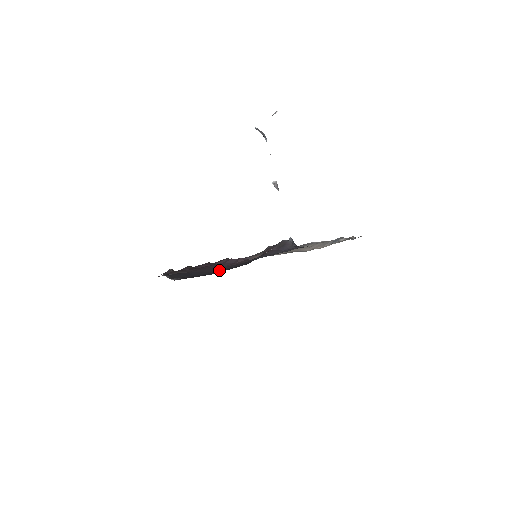
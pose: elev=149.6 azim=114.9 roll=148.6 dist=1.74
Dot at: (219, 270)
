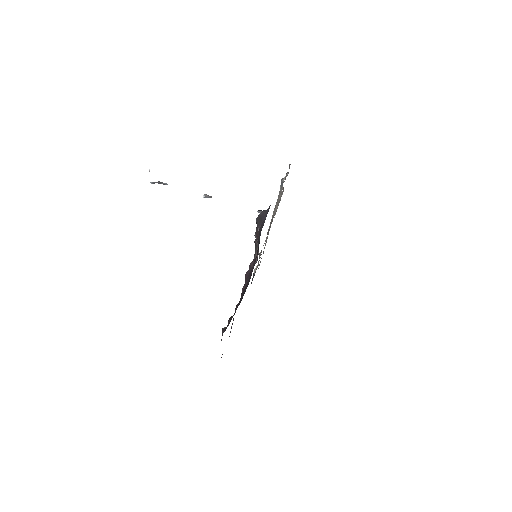
Dot at: occluded
